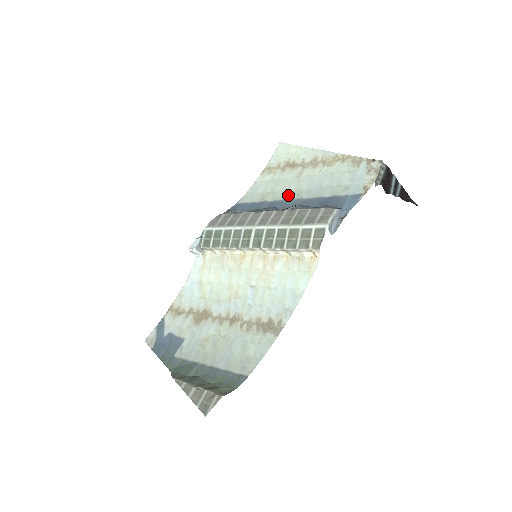
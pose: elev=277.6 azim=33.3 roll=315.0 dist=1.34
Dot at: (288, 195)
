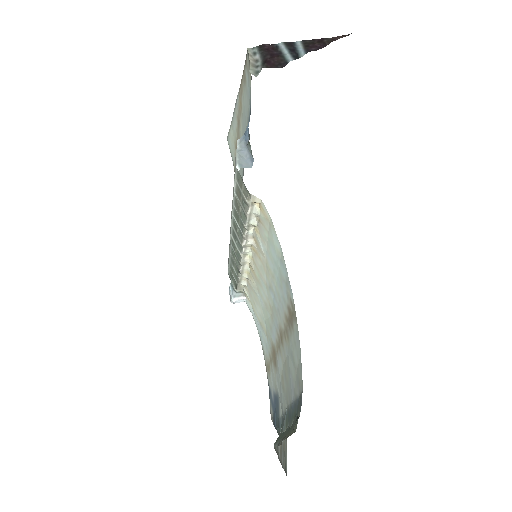
Dot at: occluded
